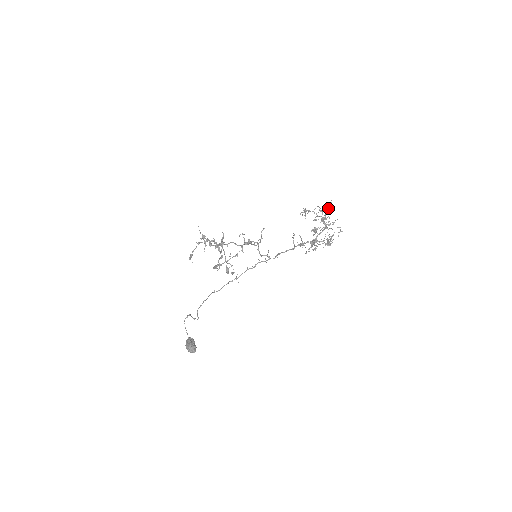
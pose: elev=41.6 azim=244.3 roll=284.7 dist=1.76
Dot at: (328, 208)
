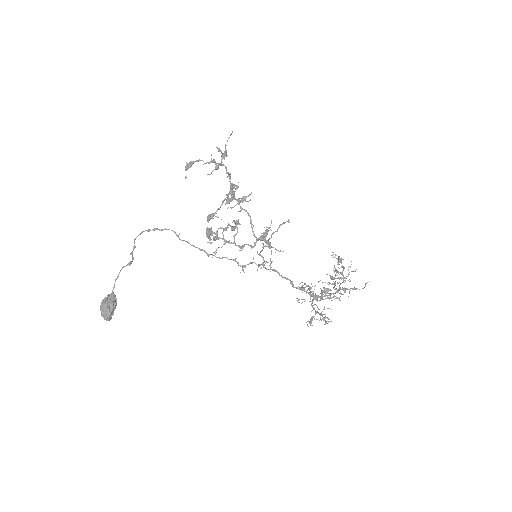
Dot at: (359, 289)
